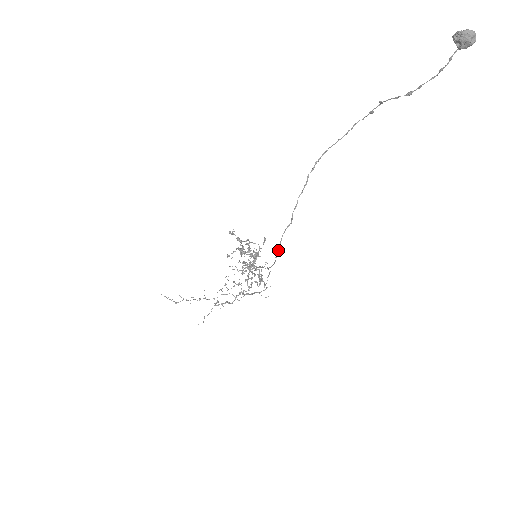
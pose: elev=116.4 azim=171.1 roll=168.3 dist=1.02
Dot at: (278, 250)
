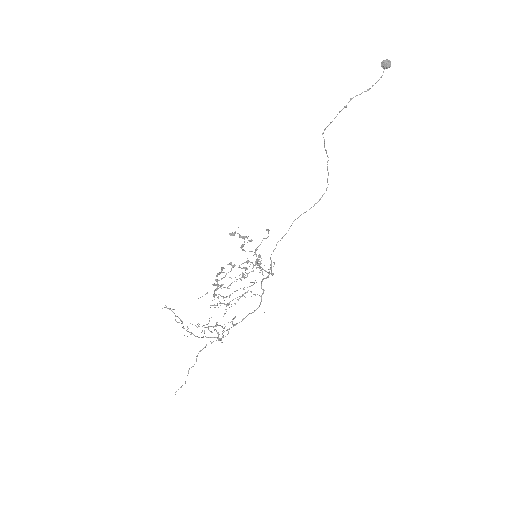
Dot at: occluded
